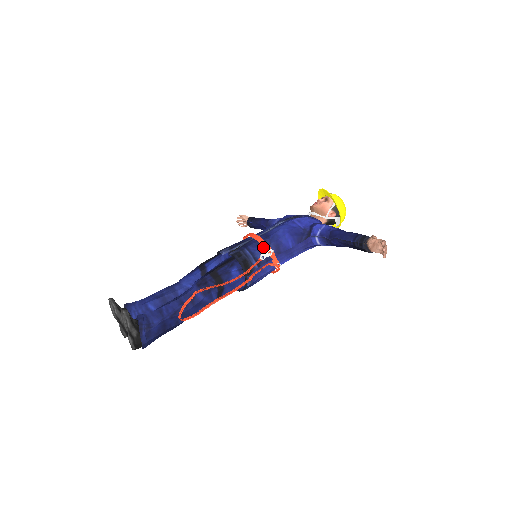
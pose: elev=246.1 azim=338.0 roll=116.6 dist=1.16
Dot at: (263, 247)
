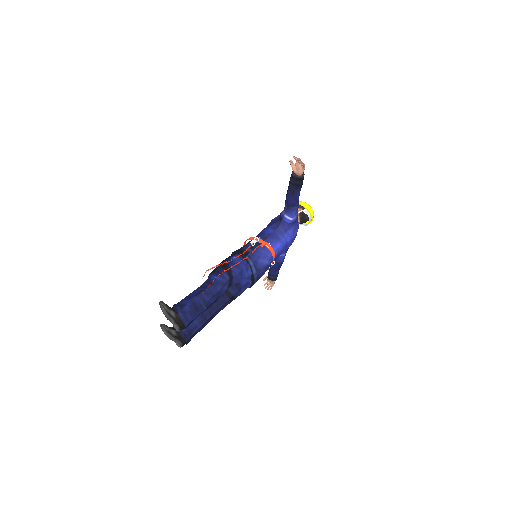
Dot at: occluded
